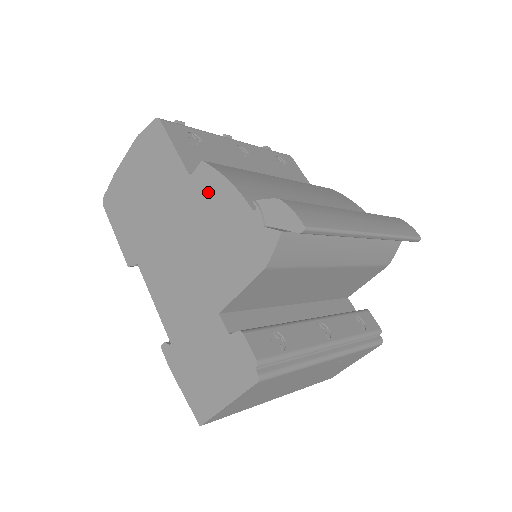
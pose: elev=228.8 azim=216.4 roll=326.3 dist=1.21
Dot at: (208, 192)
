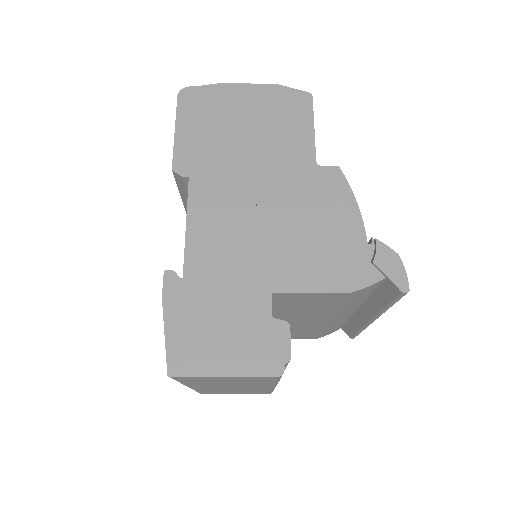
Dot at: (329, 193)
